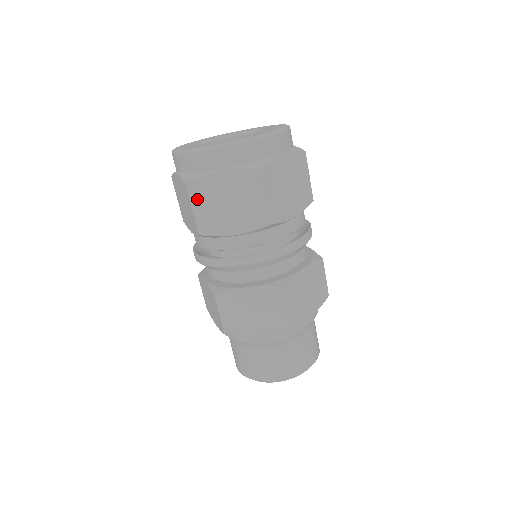
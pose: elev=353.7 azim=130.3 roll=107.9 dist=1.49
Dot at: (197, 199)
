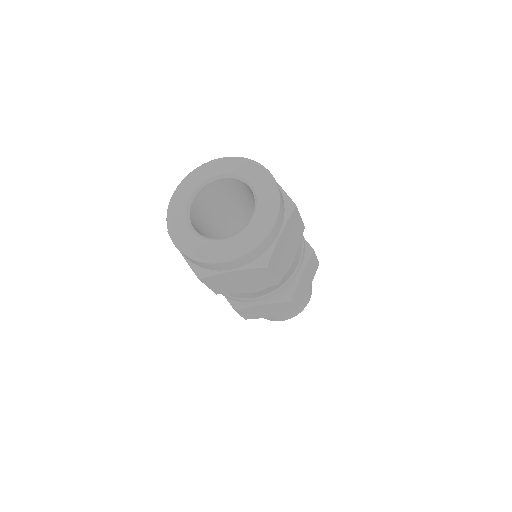
Dot at: (211, 283)
